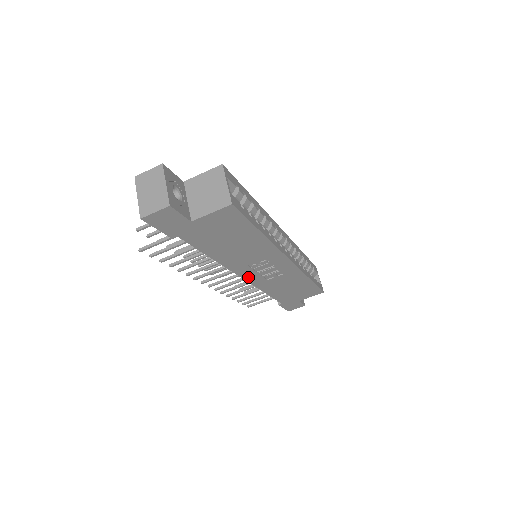
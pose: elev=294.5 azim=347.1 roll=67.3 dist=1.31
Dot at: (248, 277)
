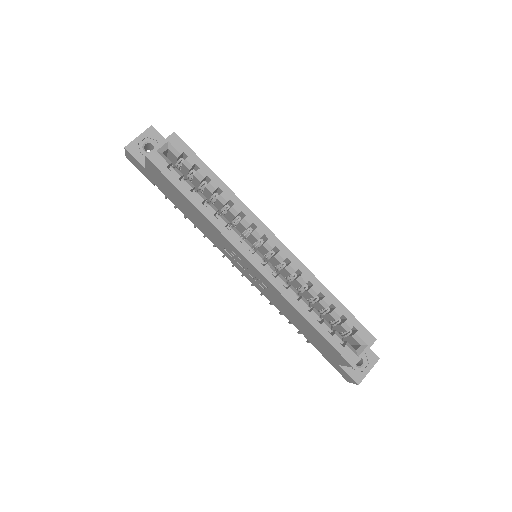
Dot at: (243, 272)
